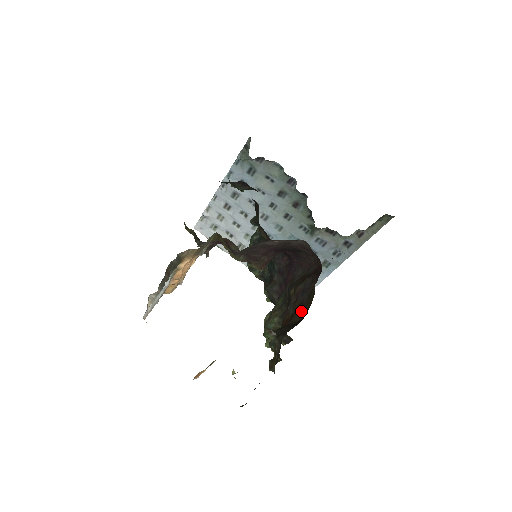
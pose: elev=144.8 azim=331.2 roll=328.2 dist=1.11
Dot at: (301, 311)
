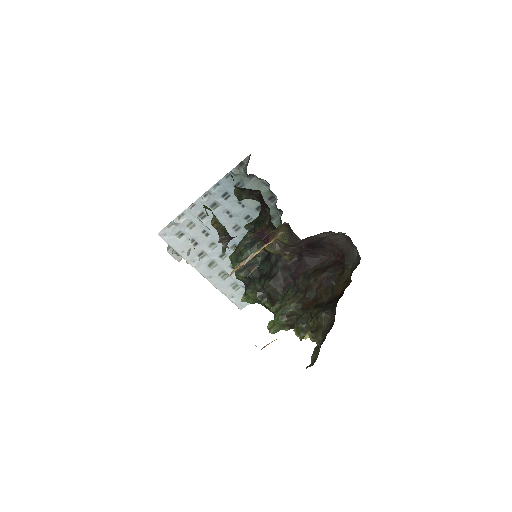
Dot at: occluded
